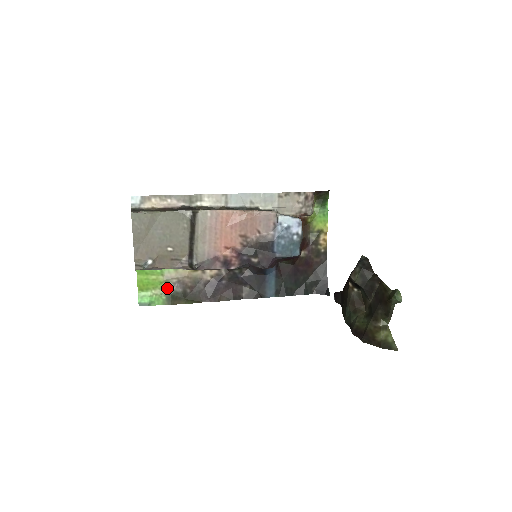
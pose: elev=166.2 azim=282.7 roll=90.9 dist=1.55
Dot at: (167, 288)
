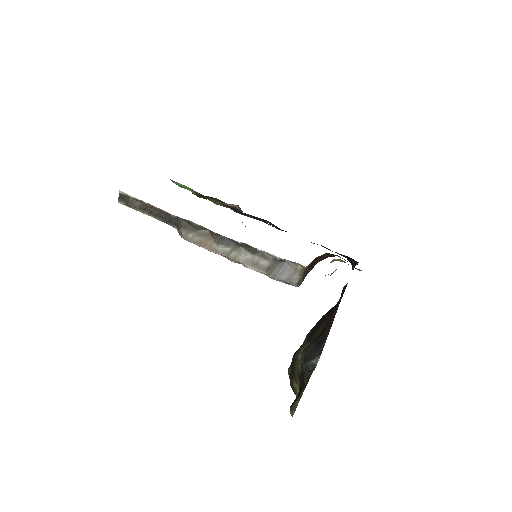
Dot at: occluded
